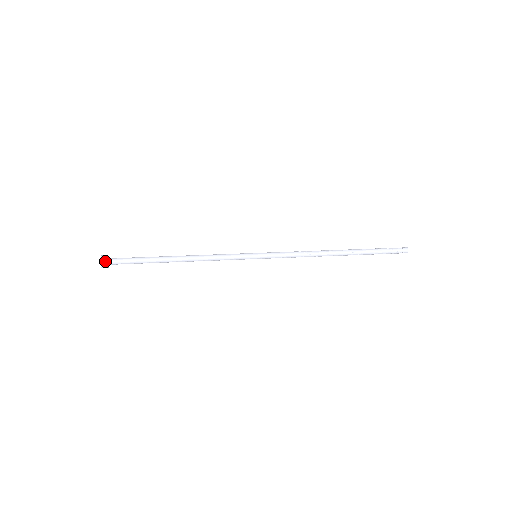
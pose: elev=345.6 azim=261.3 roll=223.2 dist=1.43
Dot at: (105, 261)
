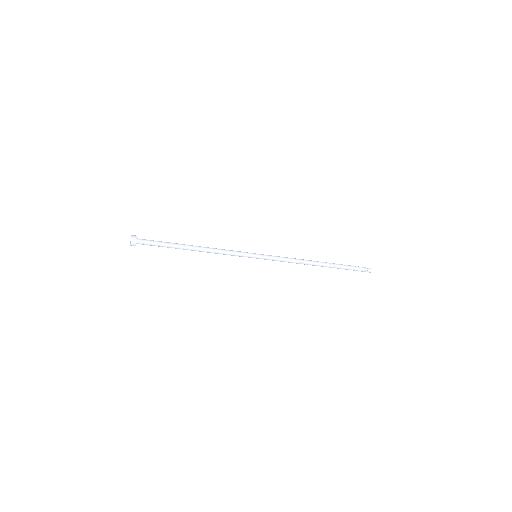
Dot at: (135, 238)
